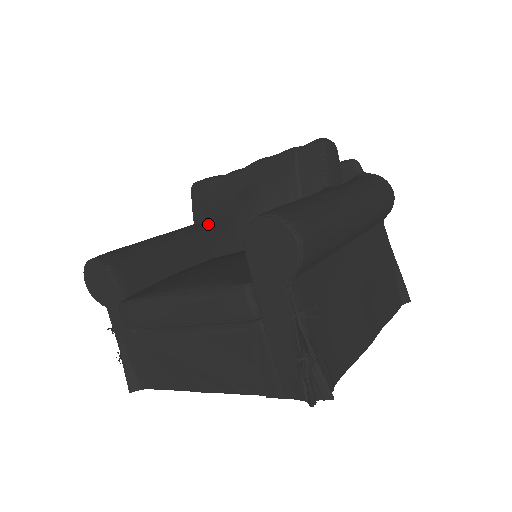
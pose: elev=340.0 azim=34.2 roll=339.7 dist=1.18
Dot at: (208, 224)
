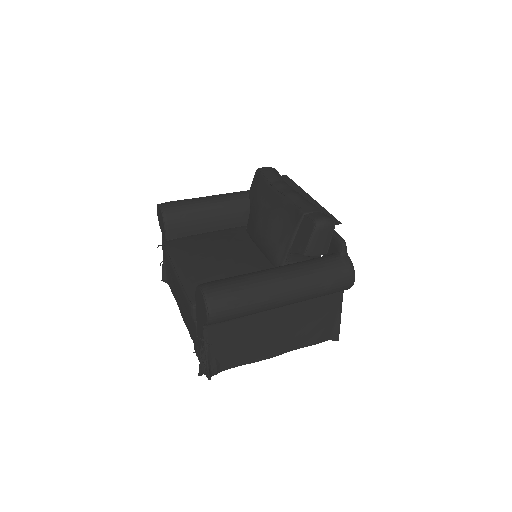
Dot at: (251, 206)
